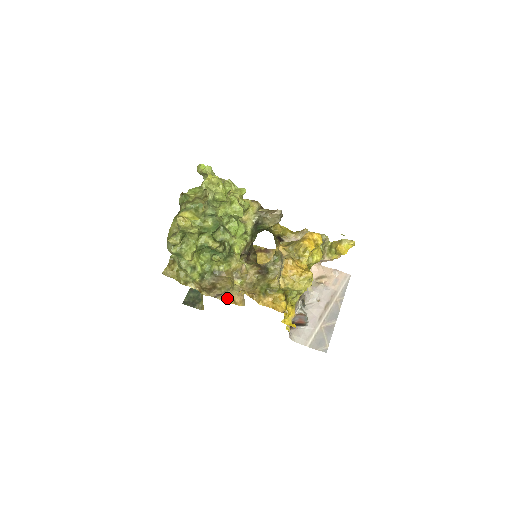
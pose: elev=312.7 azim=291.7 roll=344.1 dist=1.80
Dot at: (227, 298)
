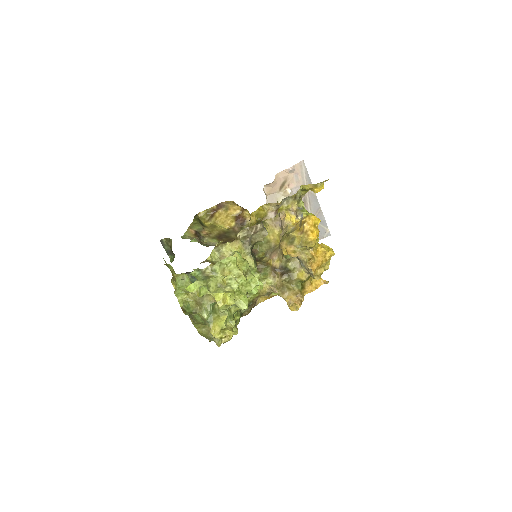
Dot at: (262, 299)
